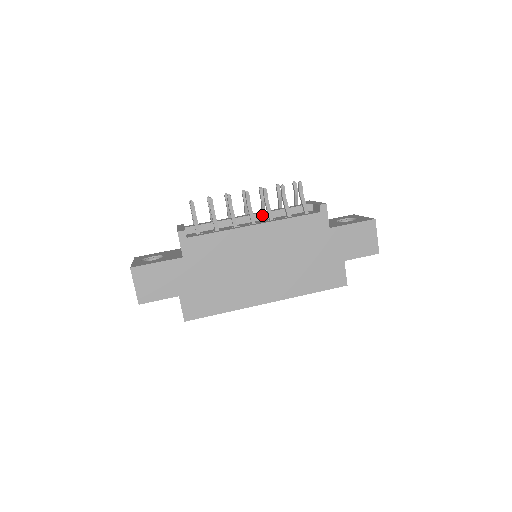
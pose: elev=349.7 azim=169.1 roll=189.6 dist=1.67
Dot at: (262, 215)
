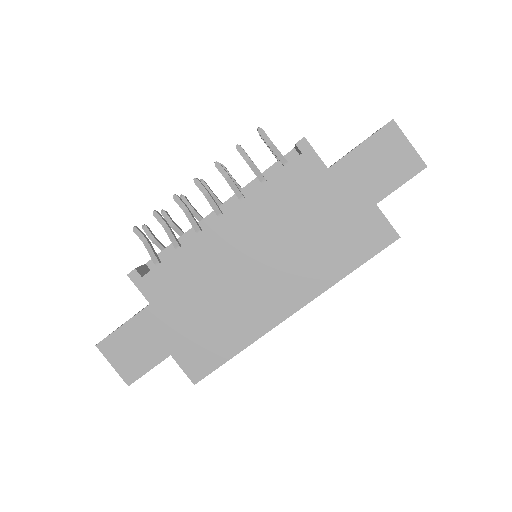
Dot at: (234, 199)
